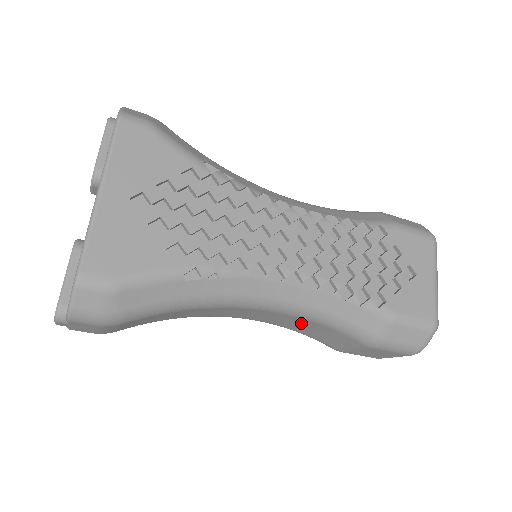
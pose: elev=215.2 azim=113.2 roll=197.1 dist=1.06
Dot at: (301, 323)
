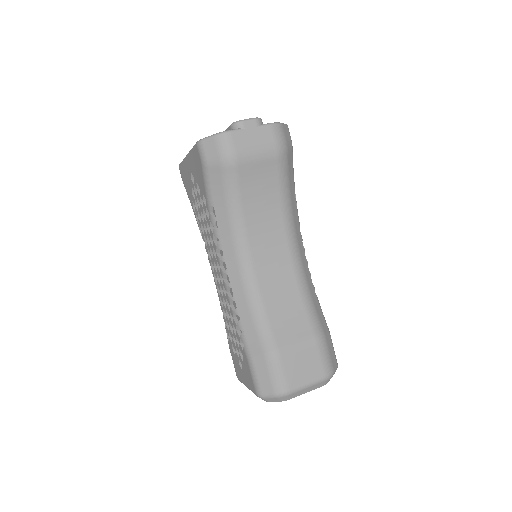
Dot at: (287, 293)
